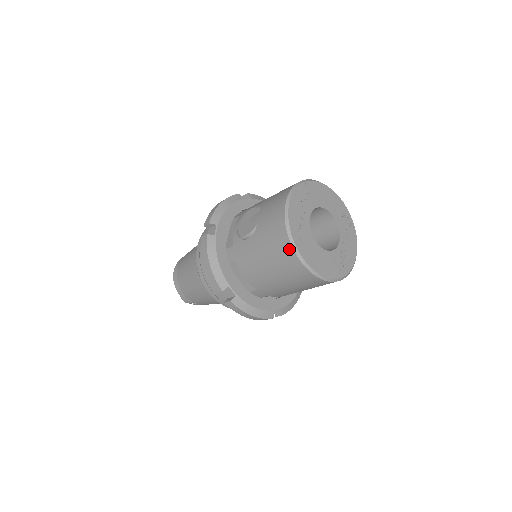
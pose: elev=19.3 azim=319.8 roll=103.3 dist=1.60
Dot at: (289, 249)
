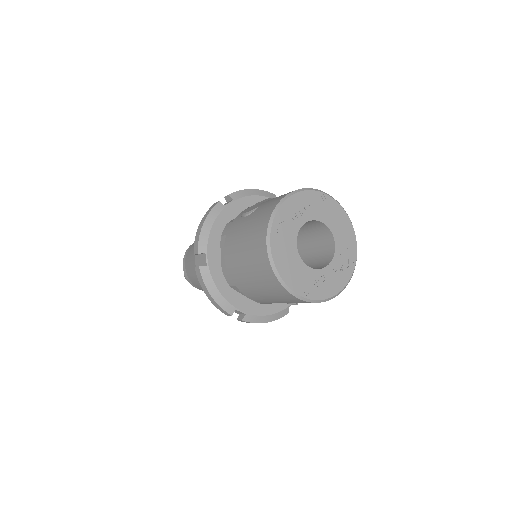
Dot at: (264, 231)
